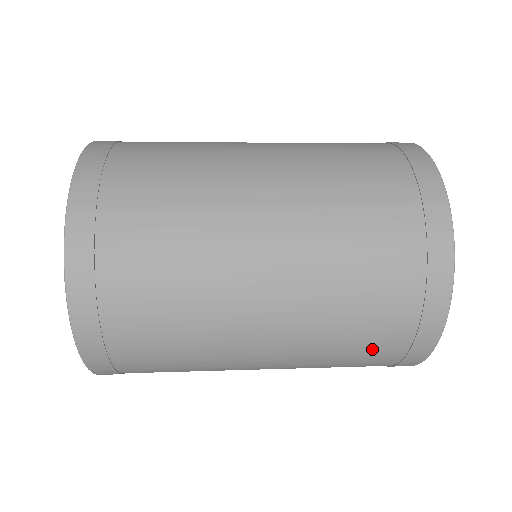
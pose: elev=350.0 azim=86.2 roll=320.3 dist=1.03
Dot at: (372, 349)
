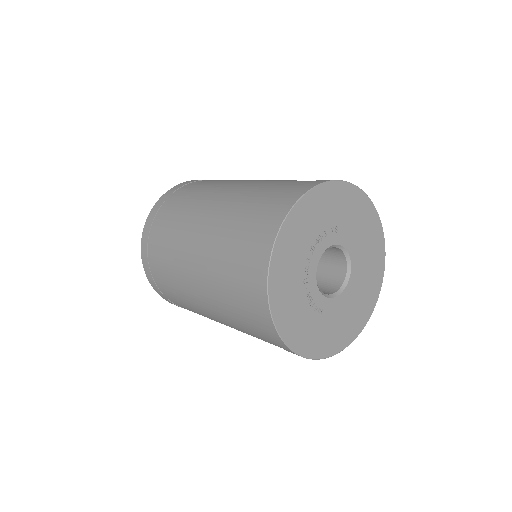
Dot at: occluded
